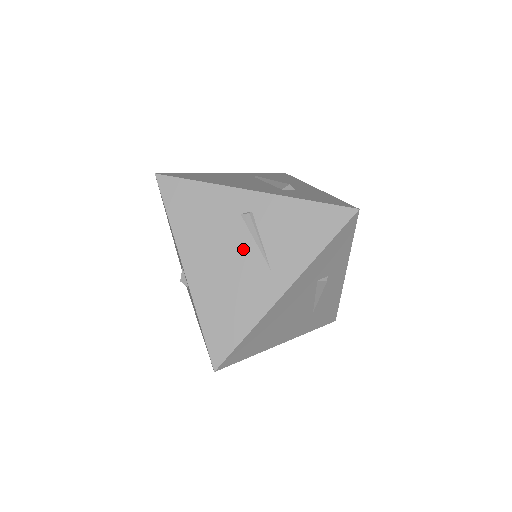
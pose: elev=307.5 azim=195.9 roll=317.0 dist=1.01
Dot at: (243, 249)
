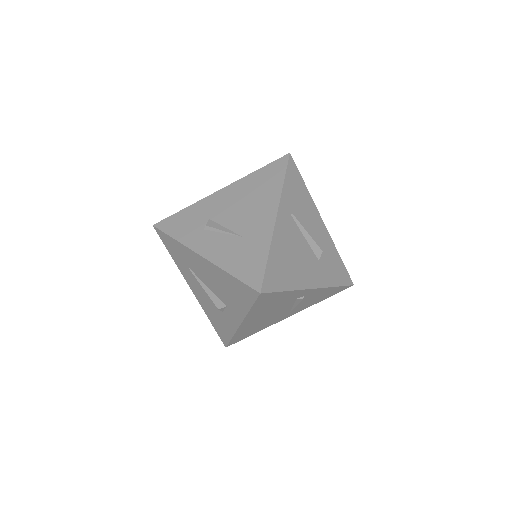
Dot at: (284, 310)
